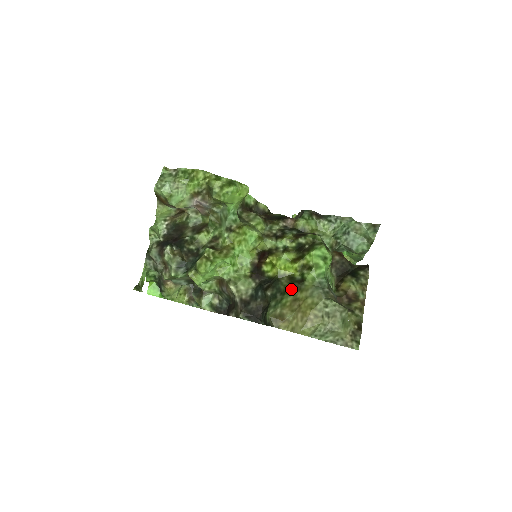
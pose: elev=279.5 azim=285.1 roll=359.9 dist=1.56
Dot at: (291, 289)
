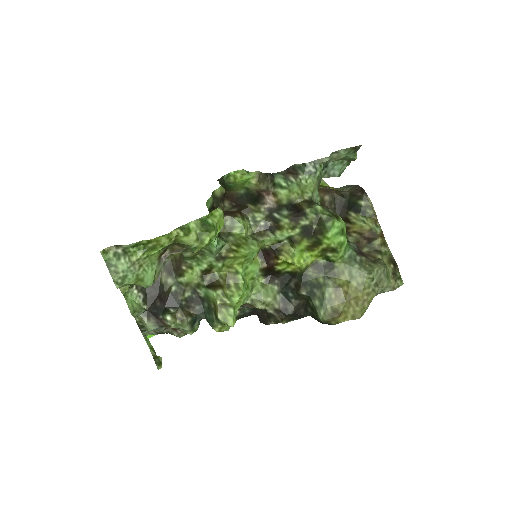
Dot at: (325, 279)
